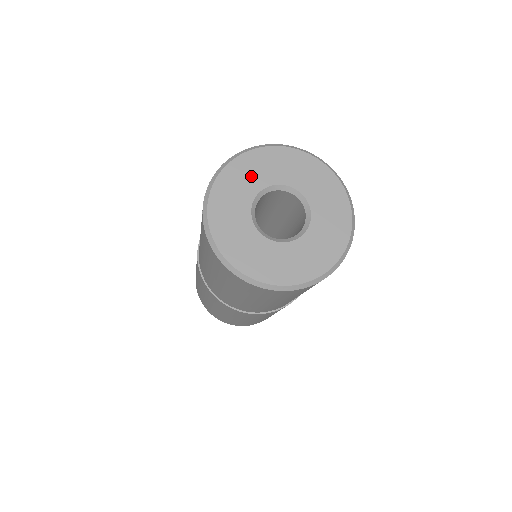
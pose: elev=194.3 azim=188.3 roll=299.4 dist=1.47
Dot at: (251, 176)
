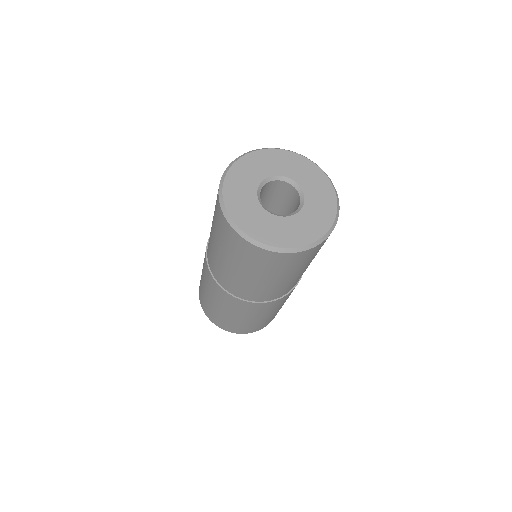
Dot at: (269, 164)
